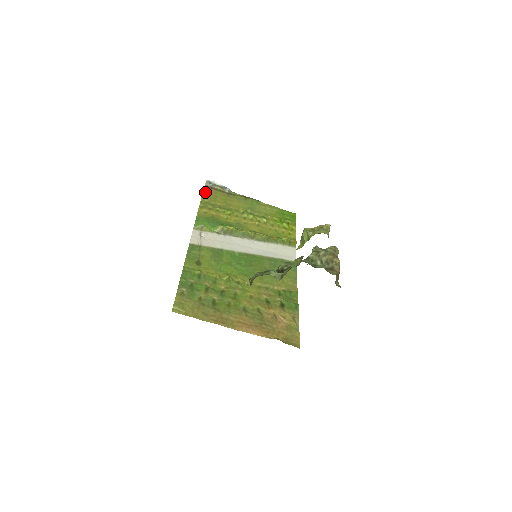
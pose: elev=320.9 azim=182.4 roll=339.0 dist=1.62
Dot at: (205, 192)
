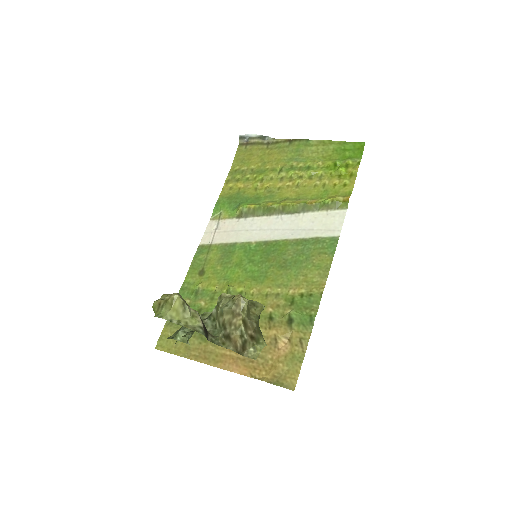
Dot at: (238, 154)
